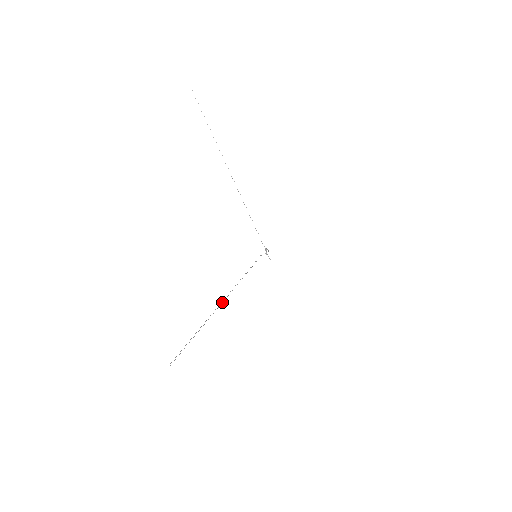
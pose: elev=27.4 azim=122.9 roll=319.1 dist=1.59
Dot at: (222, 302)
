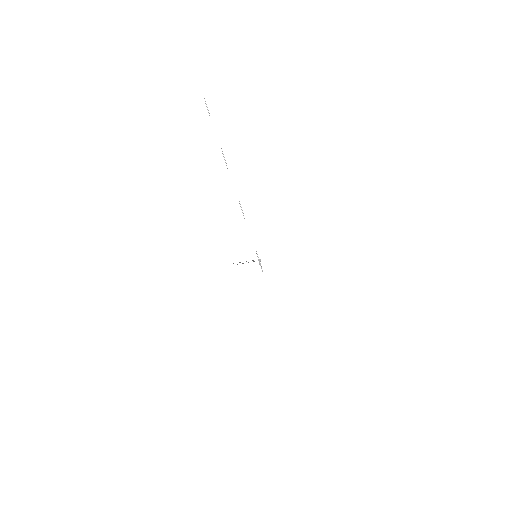
Dot at: (248, 262)
